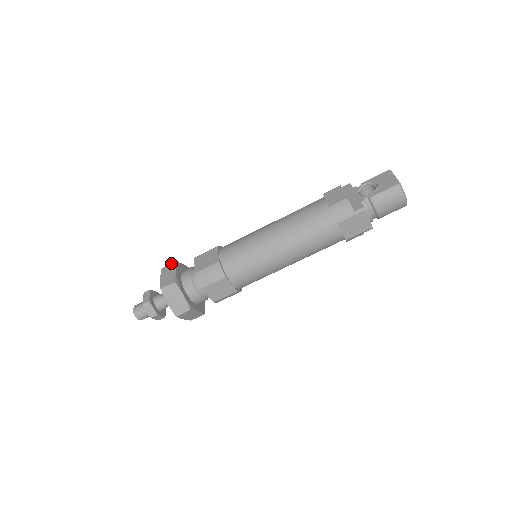
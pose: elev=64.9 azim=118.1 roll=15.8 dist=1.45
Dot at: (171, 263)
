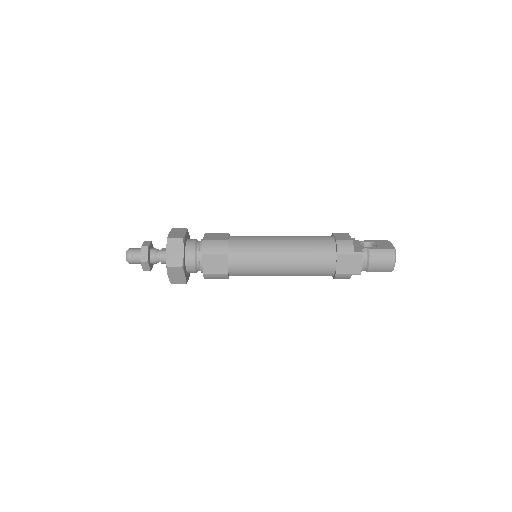
Dot at: (183, 228)
